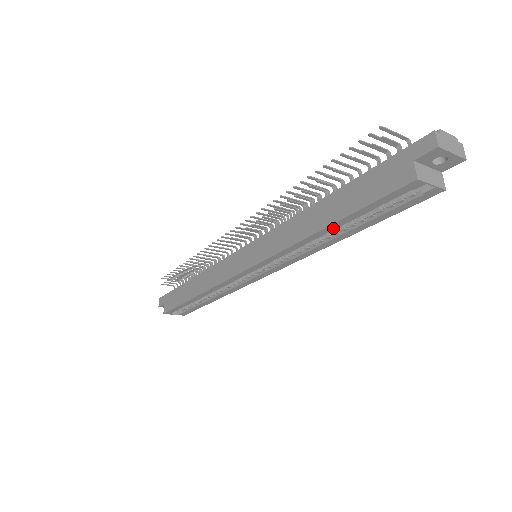
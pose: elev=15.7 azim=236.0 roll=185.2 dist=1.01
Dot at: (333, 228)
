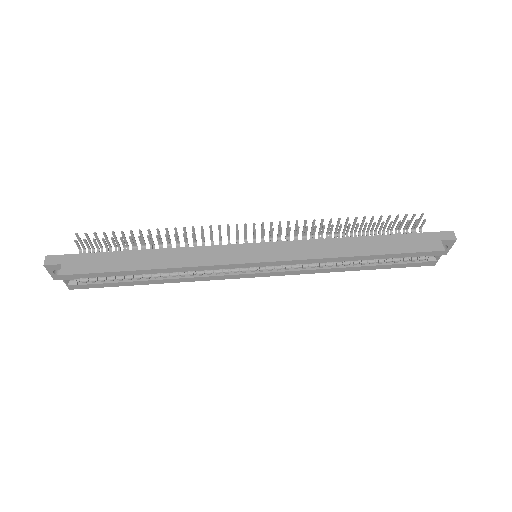
Dot at: (368, 258)
